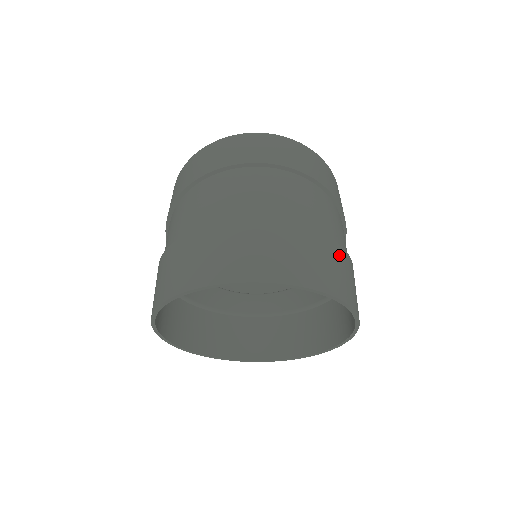
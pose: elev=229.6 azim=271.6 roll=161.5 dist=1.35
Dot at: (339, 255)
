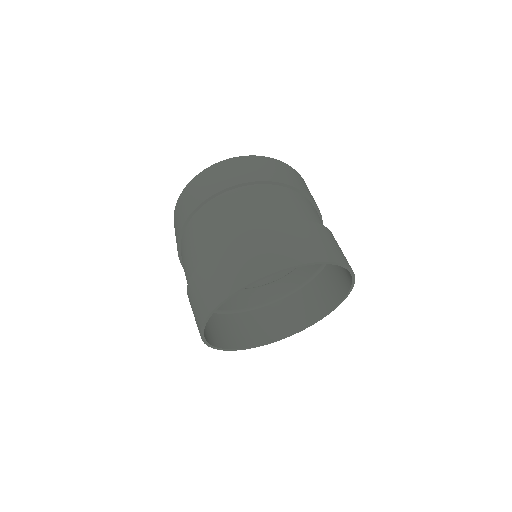
Dot at: (294, 229)
